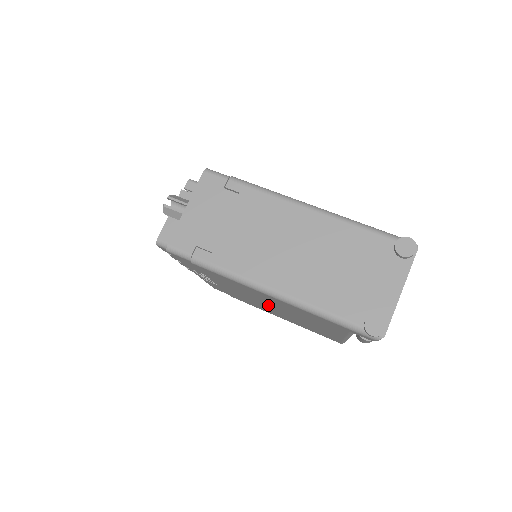
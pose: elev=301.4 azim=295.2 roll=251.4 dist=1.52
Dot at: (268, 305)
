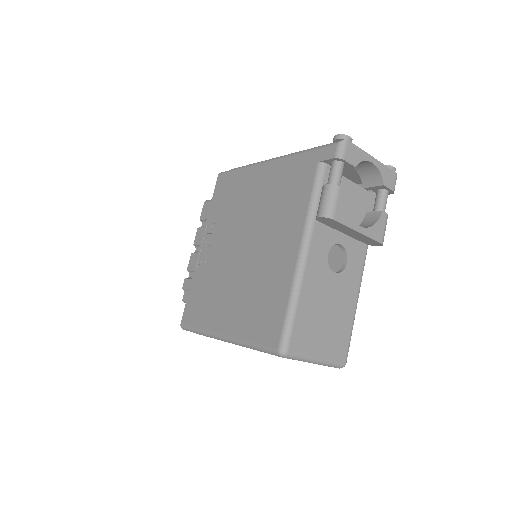
Dot at: (245, 242)
